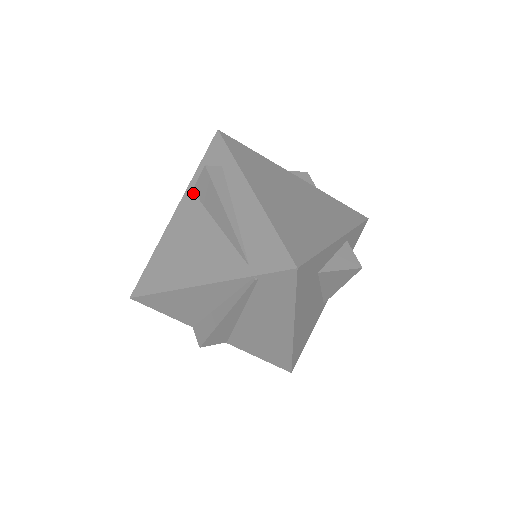
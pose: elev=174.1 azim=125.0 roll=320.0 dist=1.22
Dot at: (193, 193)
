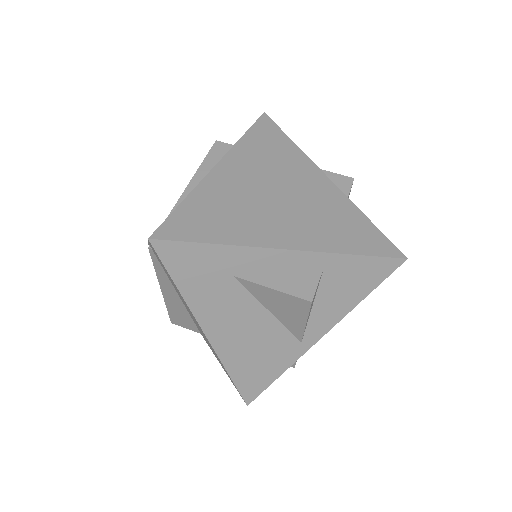
Dot at: occluded
